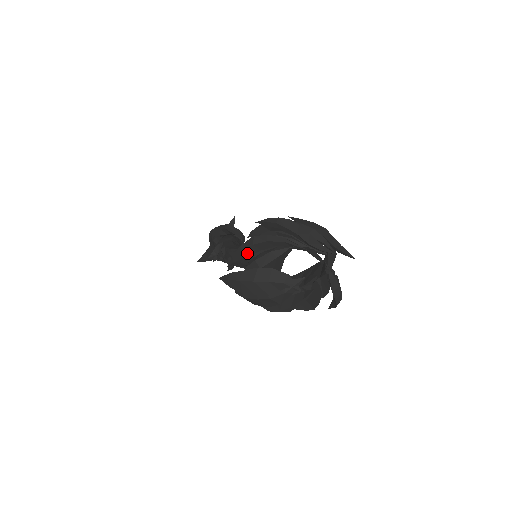
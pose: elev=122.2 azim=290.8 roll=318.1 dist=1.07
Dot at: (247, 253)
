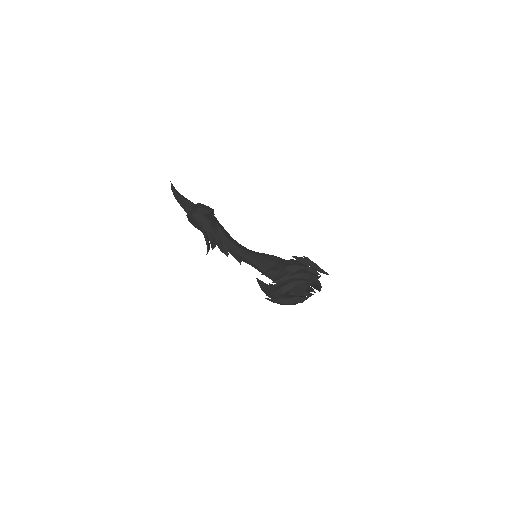
Dot at: (284, 291)
